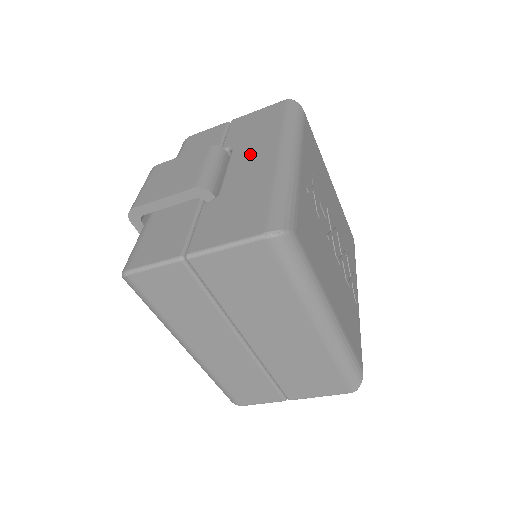
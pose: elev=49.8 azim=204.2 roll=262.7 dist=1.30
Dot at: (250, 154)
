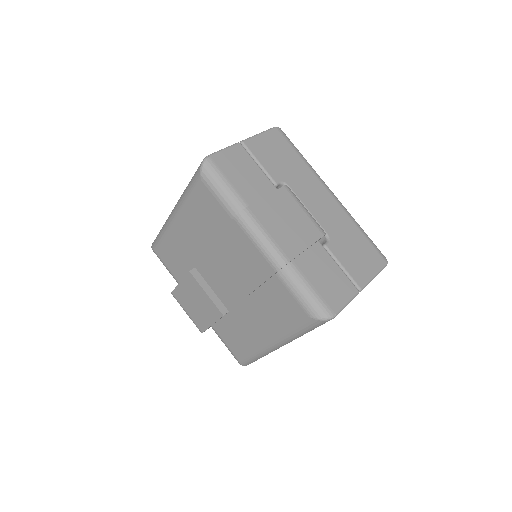
Dot at: (311, 193)
